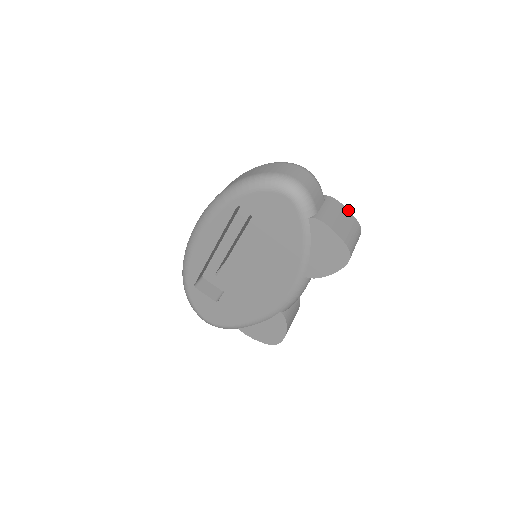
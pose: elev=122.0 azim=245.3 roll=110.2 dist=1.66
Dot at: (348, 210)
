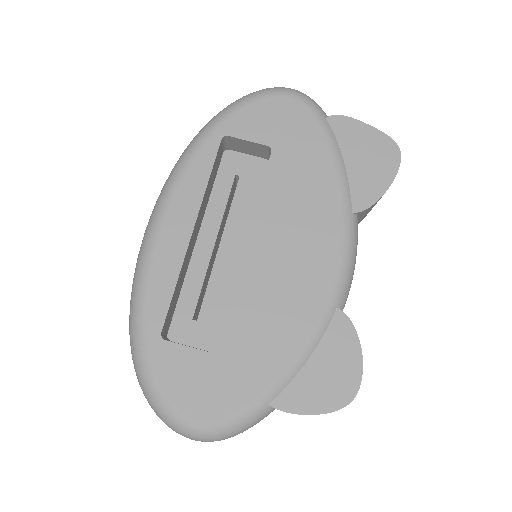
Dot at: occluded
